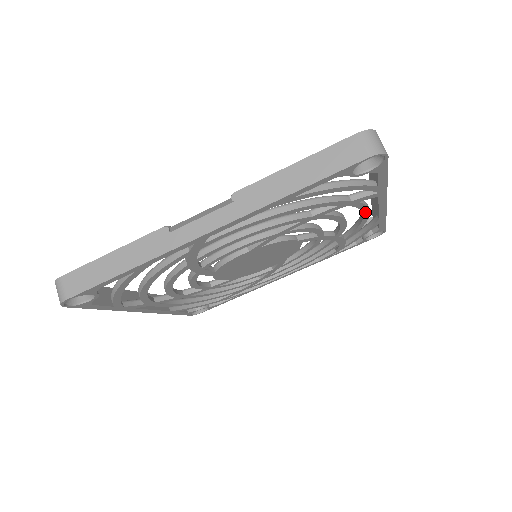
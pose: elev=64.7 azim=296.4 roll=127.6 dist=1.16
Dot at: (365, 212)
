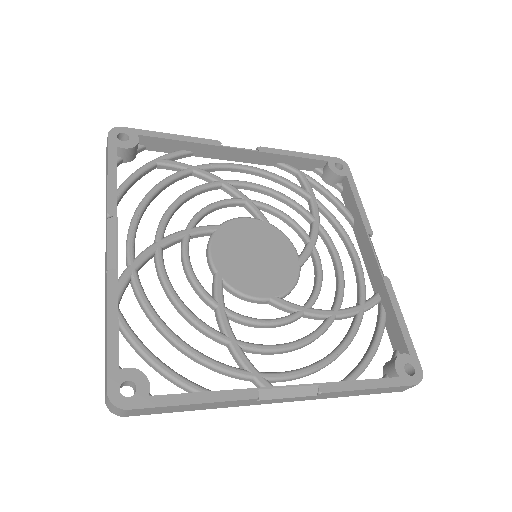
Dot at: (355, 266)
